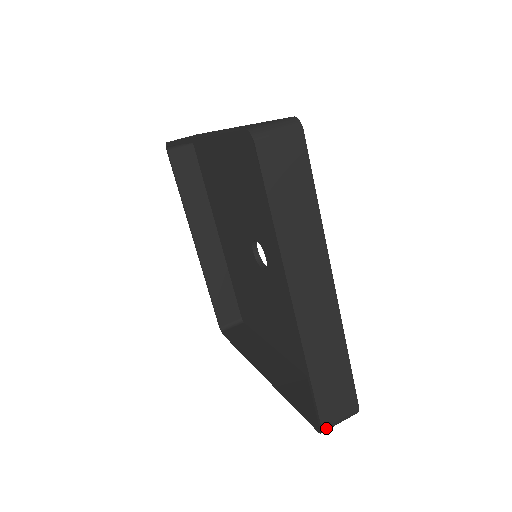
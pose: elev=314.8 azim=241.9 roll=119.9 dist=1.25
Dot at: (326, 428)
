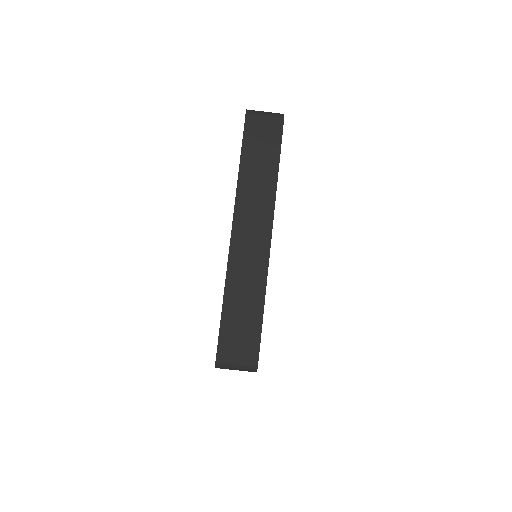
Dot at: occluded
